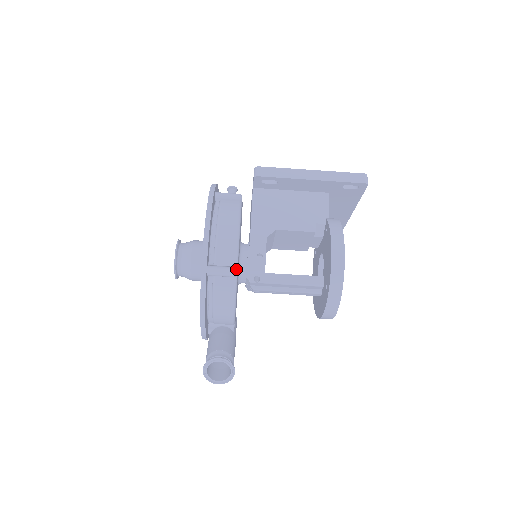
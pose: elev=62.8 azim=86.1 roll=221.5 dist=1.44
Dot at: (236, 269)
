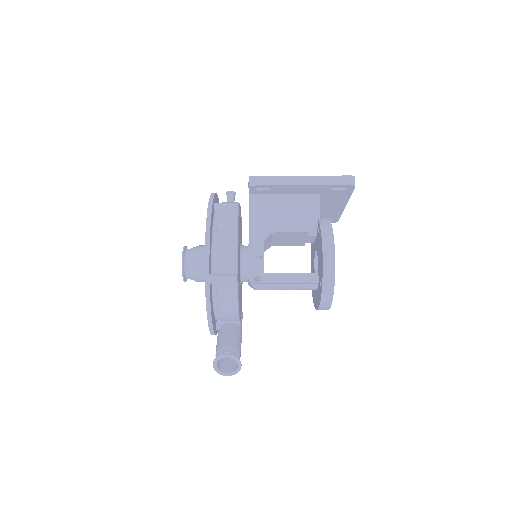
Dot at: (236, 276)
